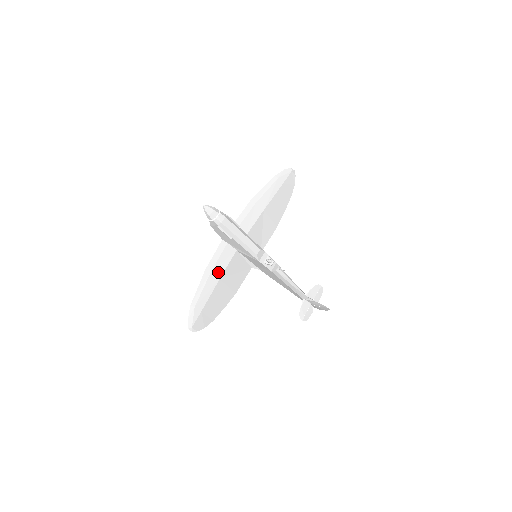
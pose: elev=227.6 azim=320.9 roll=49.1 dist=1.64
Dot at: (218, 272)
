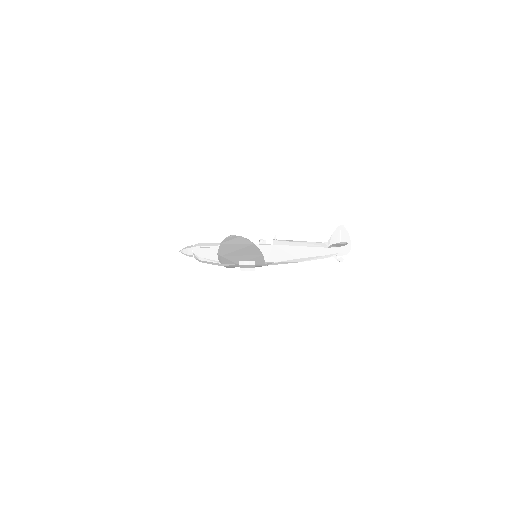
Dot at: occluded
